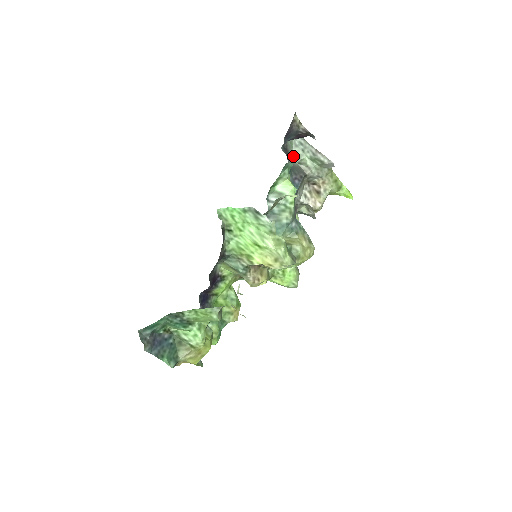
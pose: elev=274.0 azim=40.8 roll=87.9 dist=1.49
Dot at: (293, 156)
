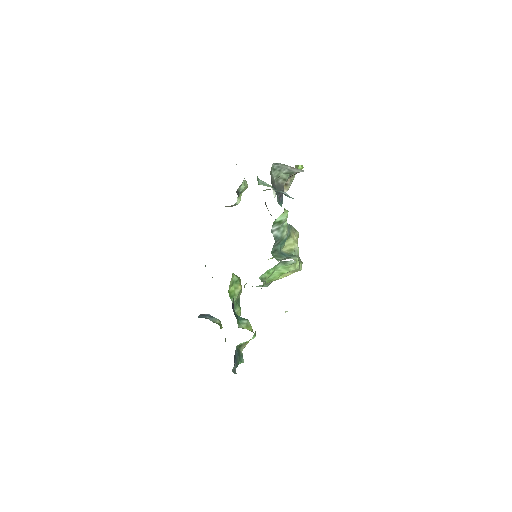
Dot at: (289, 196)
